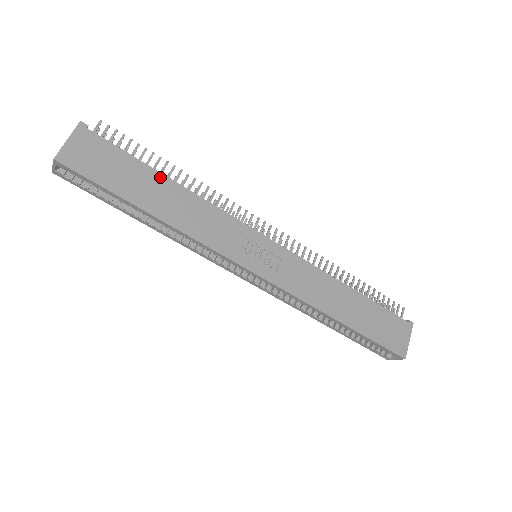
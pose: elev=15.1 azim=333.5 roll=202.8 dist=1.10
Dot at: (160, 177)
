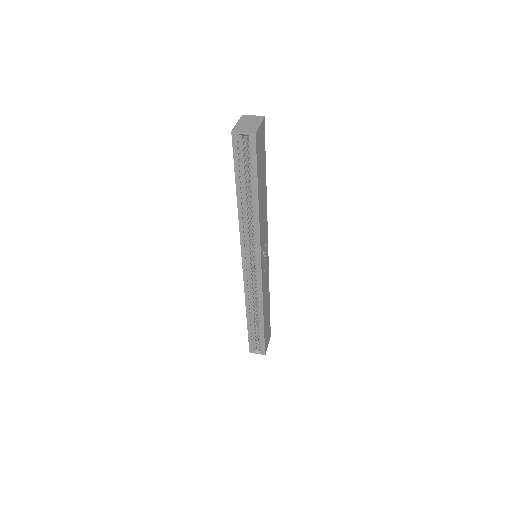
Dot at: (265, 180)
